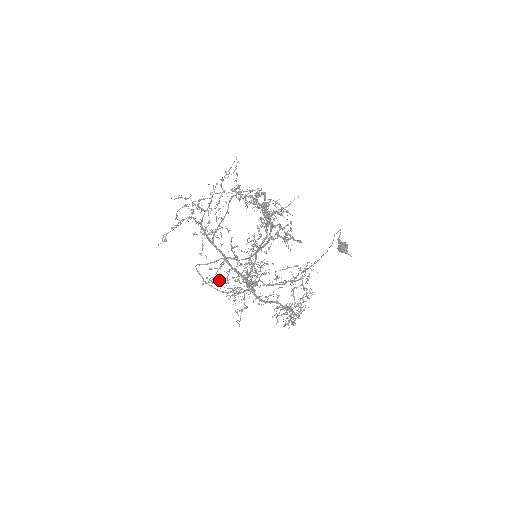
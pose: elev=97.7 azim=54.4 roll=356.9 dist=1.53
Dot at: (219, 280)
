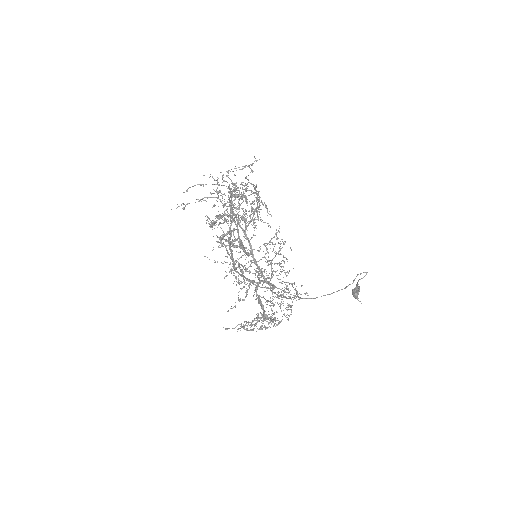
Dot at: (221, 262)
